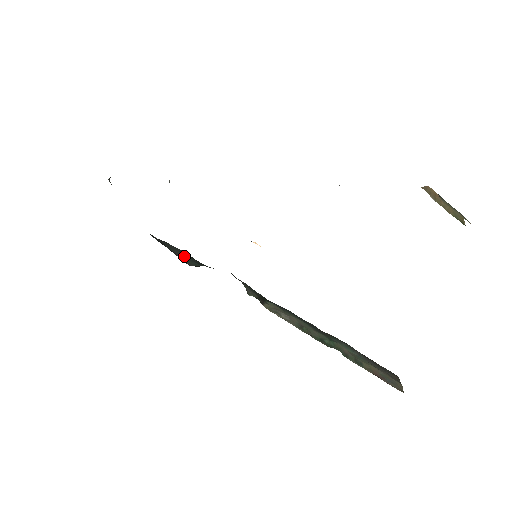
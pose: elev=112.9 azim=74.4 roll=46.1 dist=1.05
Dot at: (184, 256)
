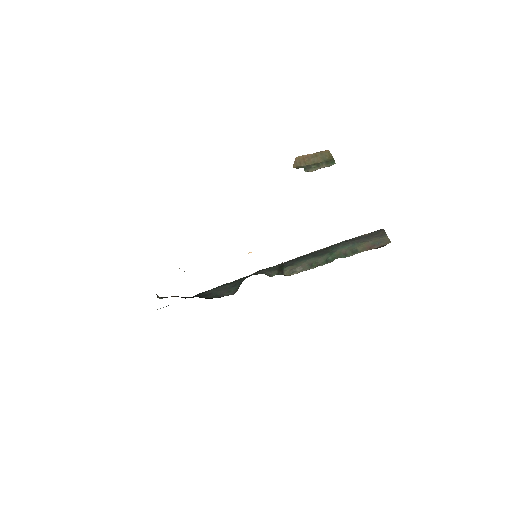
Dot at: (226, 290)
